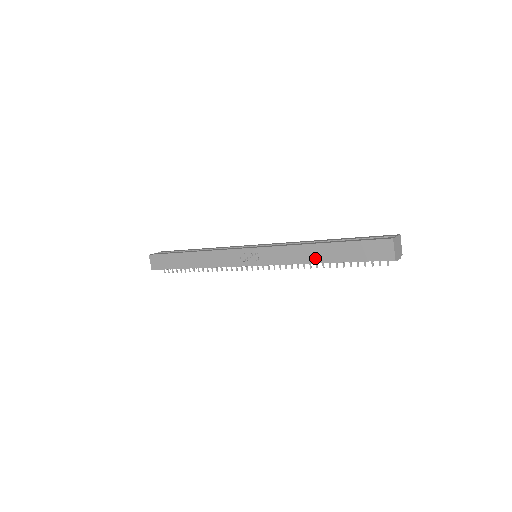
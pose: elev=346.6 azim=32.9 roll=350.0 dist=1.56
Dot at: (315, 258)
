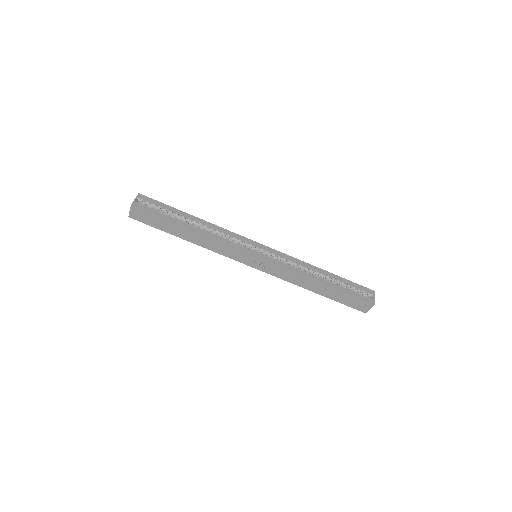
Dot at: (312, 288)
